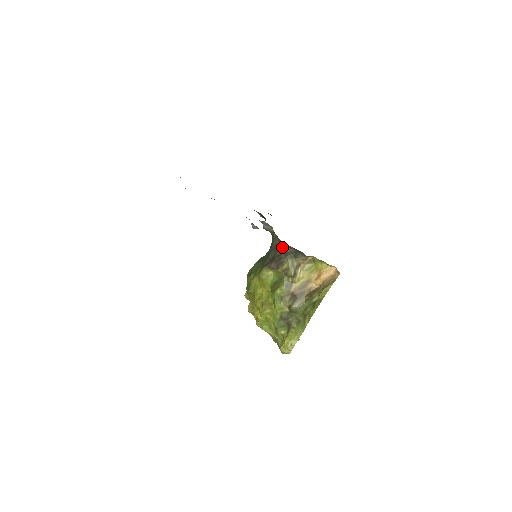
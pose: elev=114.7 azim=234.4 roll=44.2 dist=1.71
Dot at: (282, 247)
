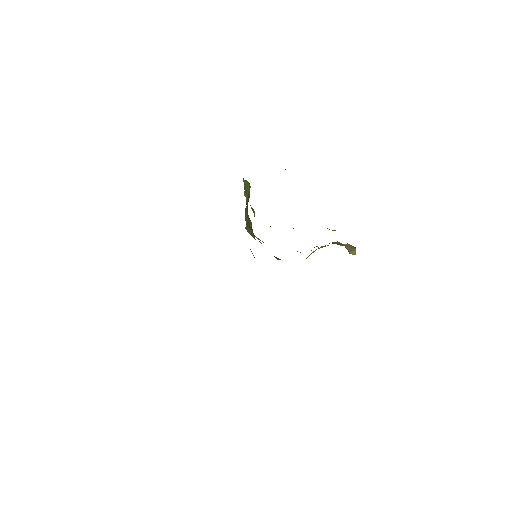
Dot at: occluded
